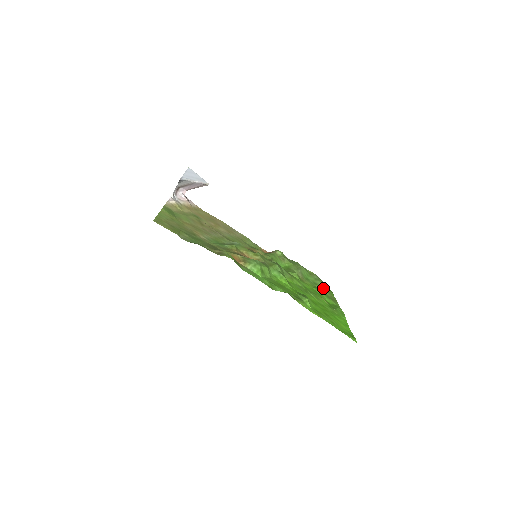
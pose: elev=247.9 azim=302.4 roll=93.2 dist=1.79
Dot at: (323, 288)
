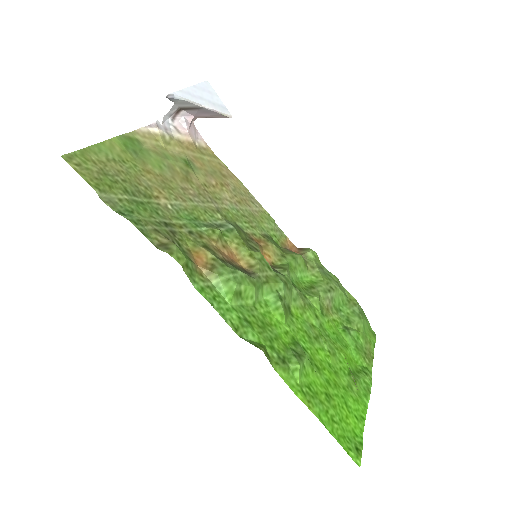
Dot at: (359, 331)
